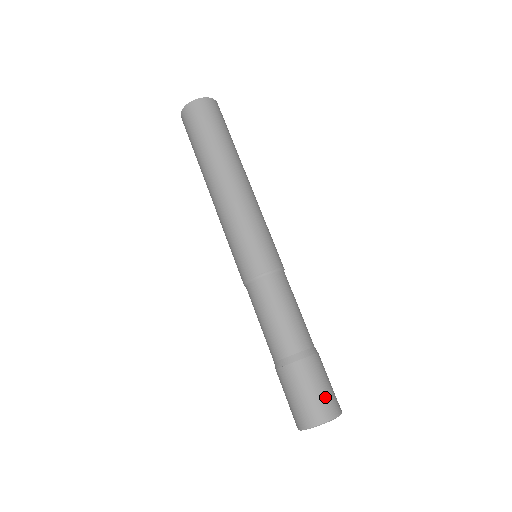
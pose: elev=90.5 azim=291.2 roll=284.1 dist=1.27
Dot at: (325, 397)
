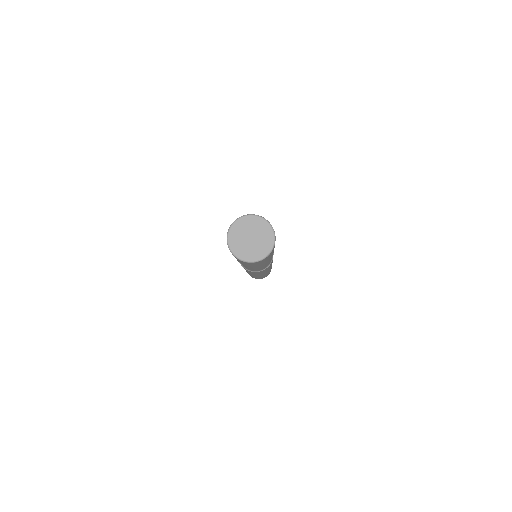
Dot at: occluded
